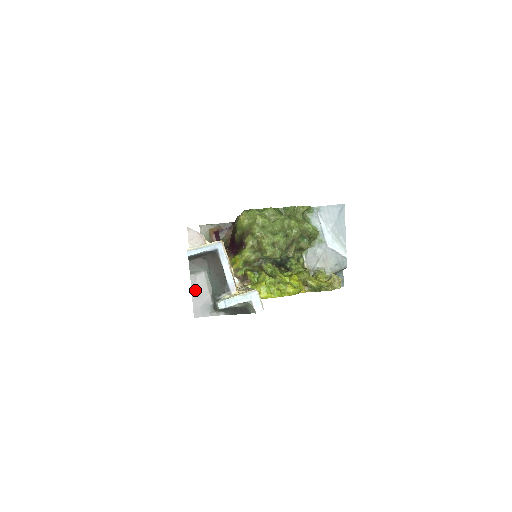
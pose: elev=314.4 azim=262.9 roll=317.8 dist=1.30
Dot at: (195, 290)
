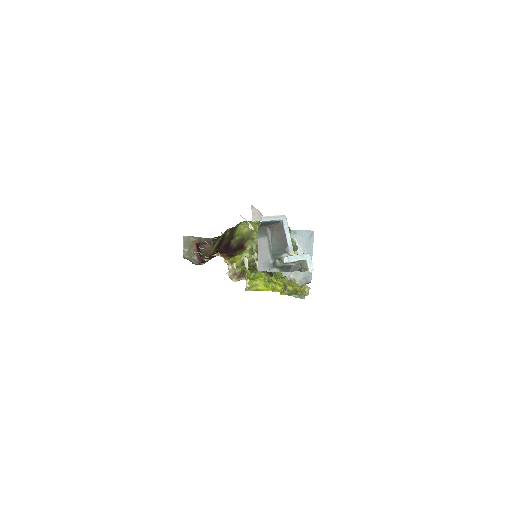
Dot at: (260, 250)
